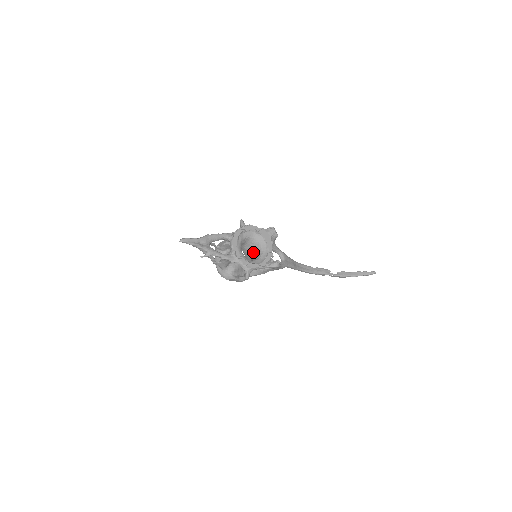
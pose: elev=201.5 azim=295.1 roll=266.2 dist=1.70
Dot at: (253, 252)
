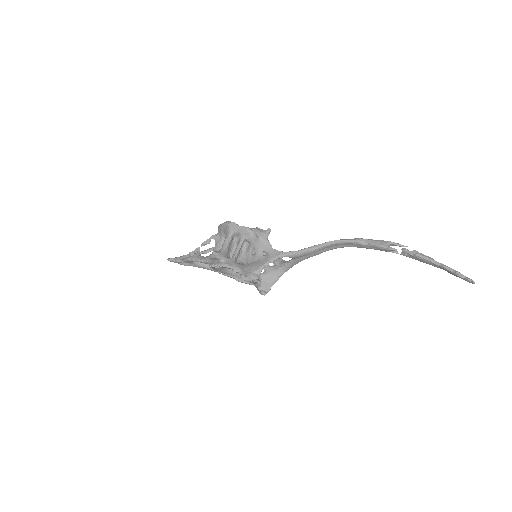
Dot at: occluded
